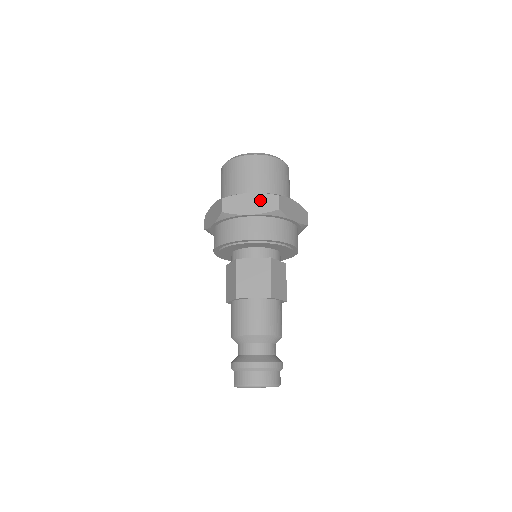
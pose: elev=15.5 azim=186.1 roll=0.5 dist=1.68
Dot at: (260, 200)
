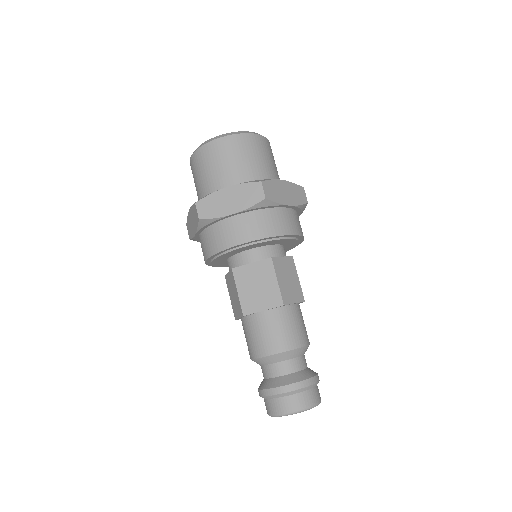
Dot at: (240, 193)
